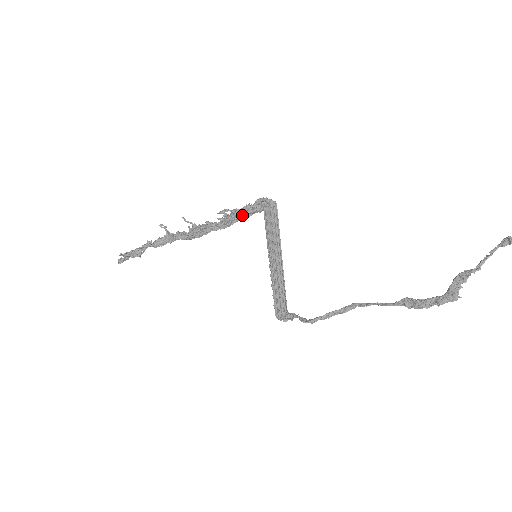
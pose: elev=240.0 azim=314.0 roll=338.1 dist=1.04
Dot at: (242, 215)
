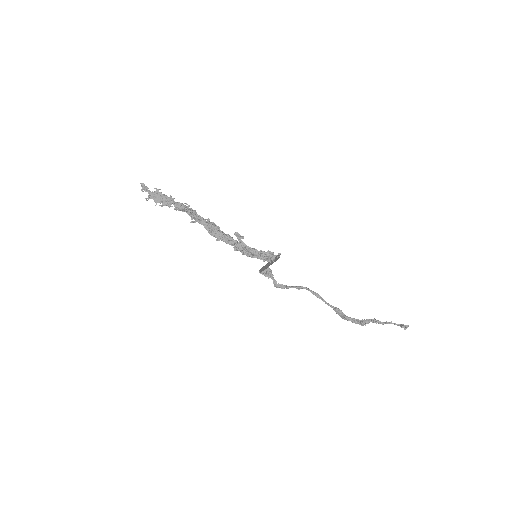
Dot at: occluded
